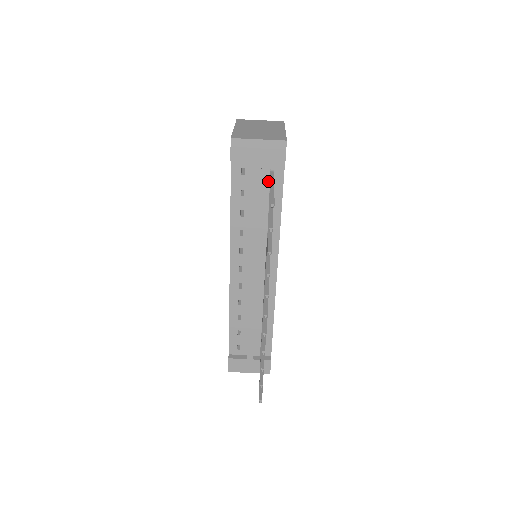
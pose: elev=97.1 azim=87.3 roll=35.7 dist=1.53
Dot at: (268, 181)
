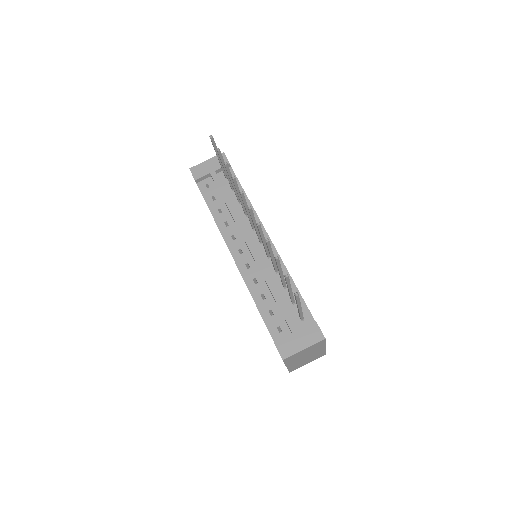
Dot at: (227, 183)
